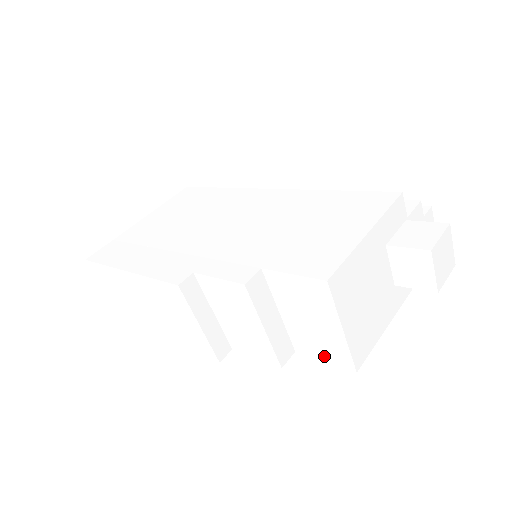
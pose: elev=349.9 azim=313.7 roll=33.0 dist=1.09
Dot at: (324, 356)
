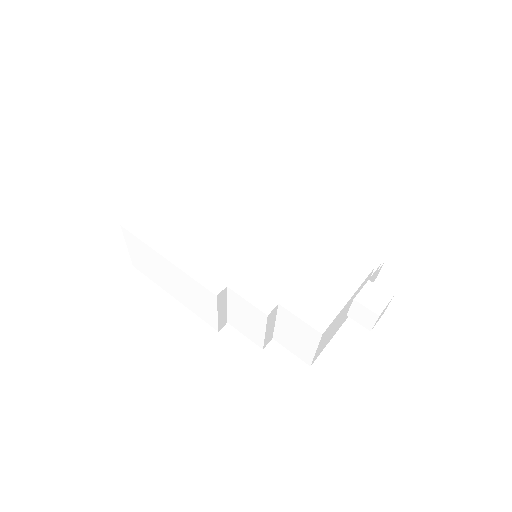
Dot at: (293, 351)
